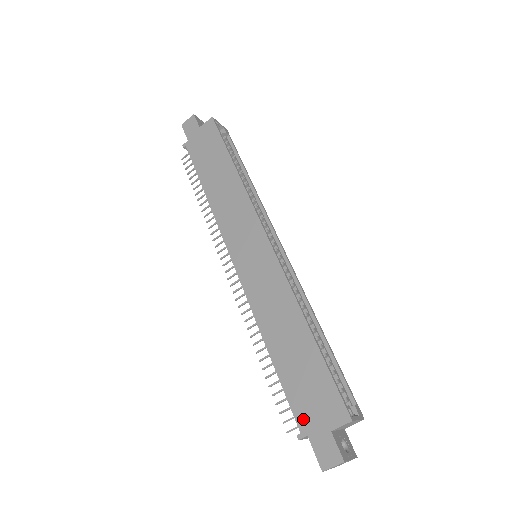
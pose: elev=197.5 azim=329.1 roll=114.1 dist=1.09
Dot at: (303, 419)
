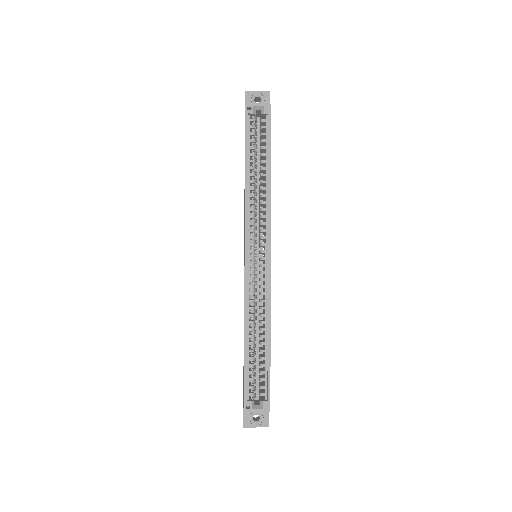
Dot at: (243, 388)
